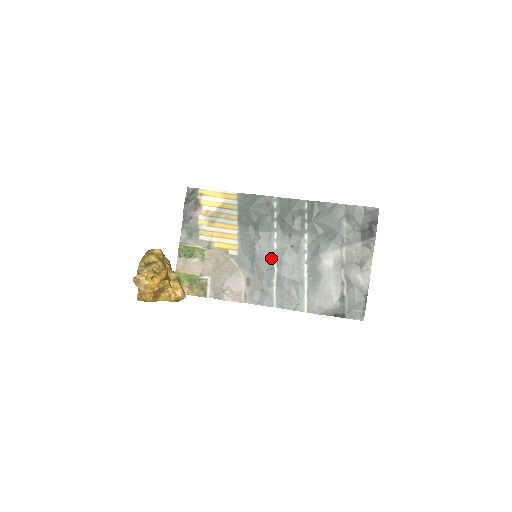
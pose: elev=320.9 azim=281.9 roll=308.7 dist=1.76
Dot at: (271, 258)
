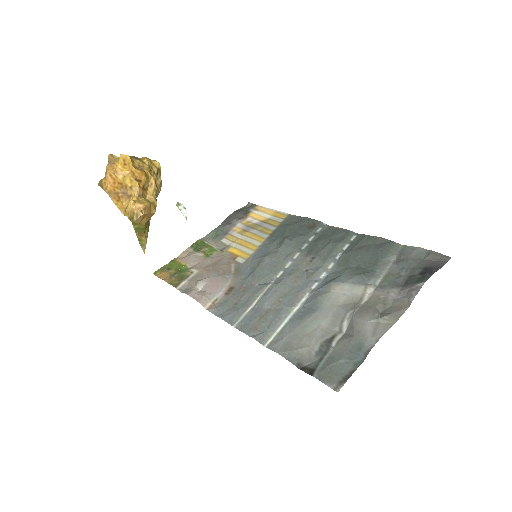
Dot at: (273, 274)
